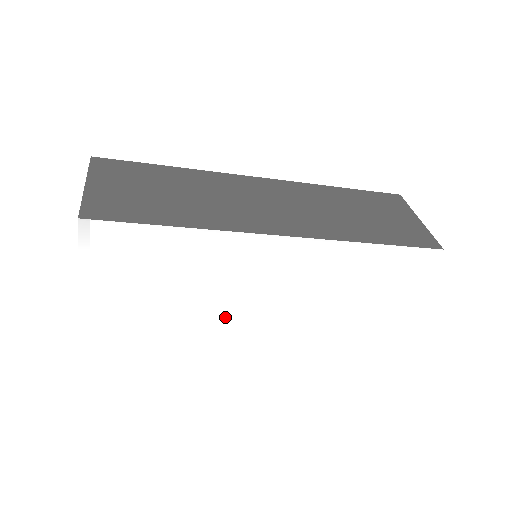
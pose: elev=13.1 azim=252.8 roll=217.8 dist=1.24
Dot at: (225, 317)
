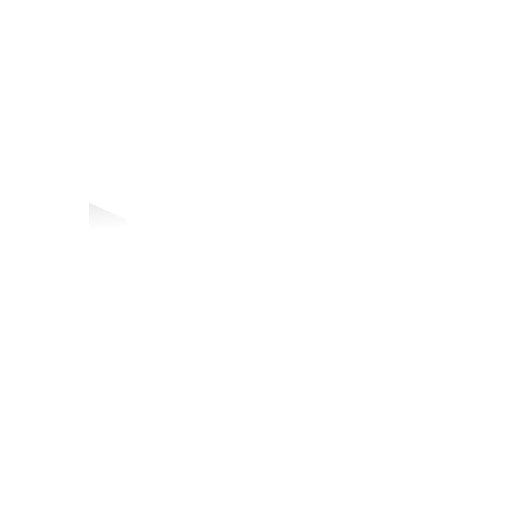
Dot at: (221, 293)
